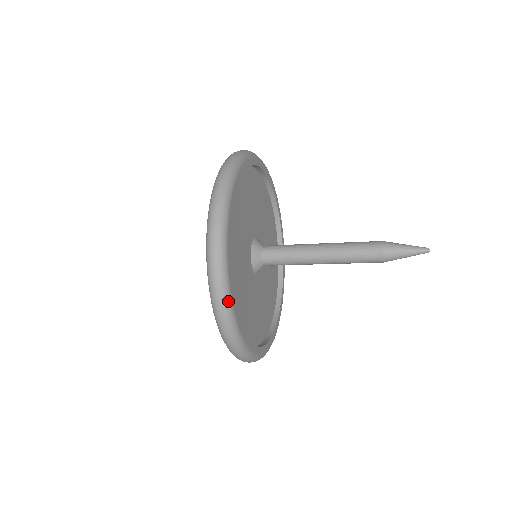
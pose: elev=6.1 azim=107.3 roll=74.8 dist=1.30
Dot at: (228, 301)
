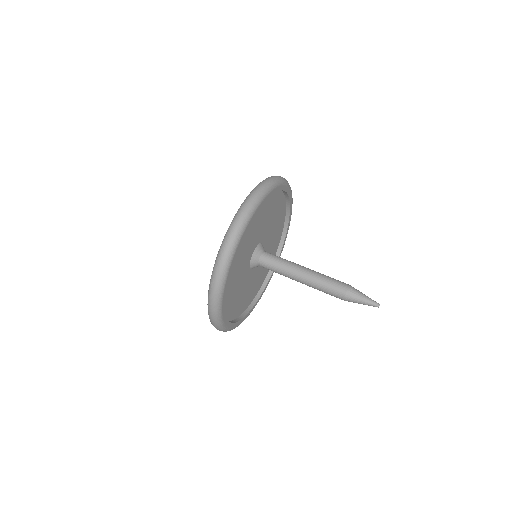
Dot at: occluded
